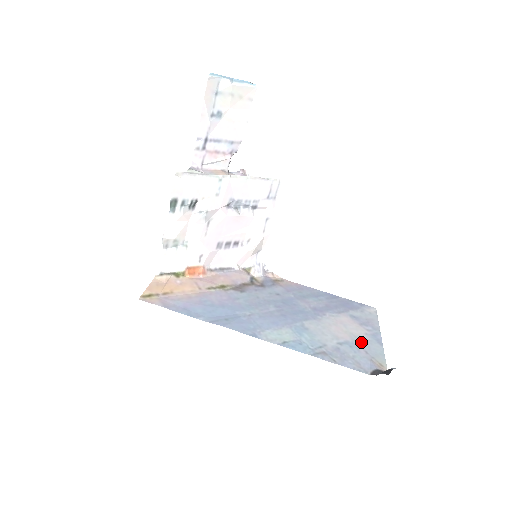
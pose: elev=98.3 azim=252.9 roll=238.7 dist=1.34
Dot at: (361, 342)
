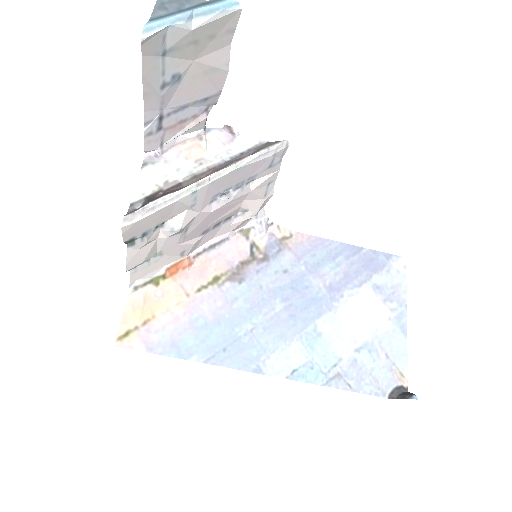
Dot at: (382, 338)
